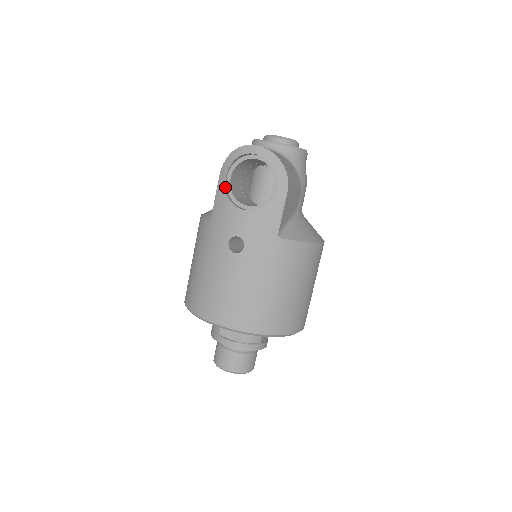
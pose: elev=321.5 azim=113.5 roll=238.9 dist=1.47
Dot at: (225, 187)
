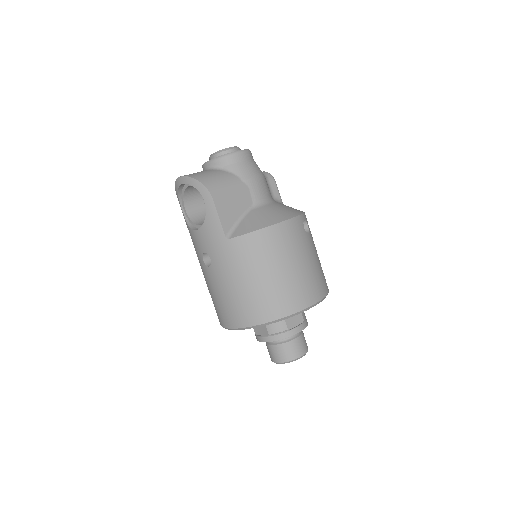
Dot at: (185, 219)
